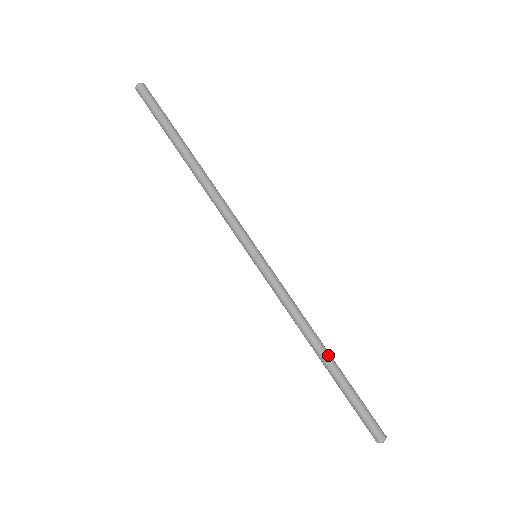
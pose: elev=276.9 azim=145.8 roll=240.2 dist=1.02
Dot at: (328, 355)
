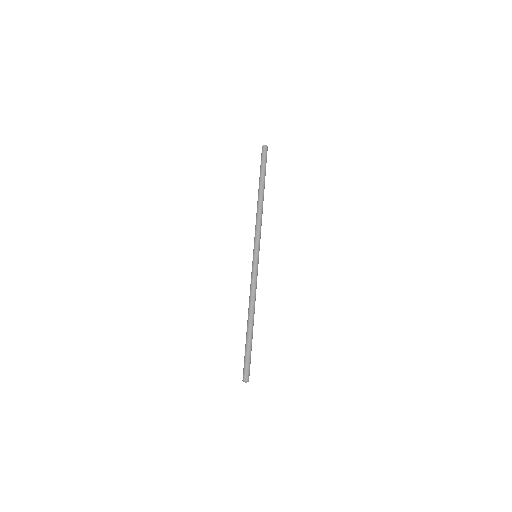
Dot at: (251, 323)
